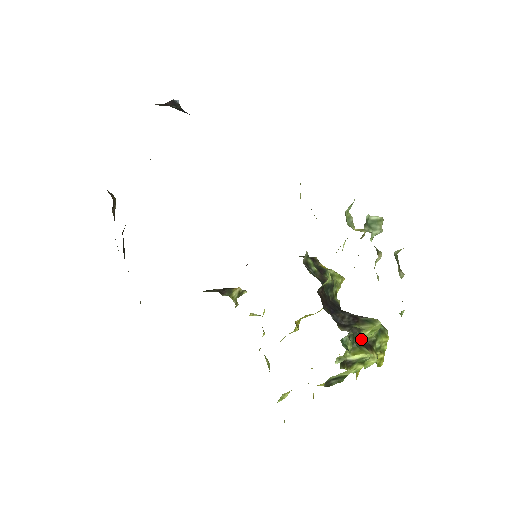
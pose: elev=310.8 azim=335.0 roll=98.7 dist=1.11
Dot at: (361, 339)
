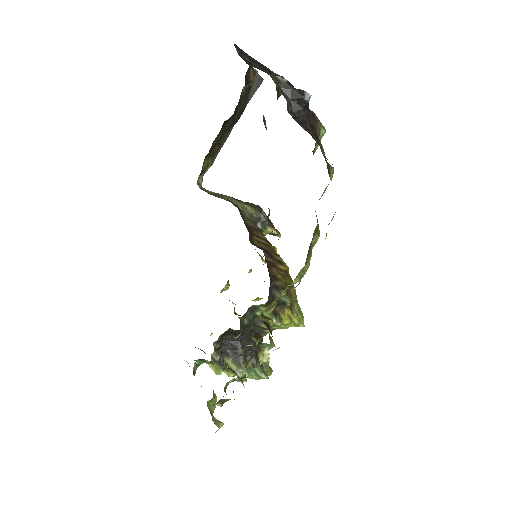
Dot at: occluded
